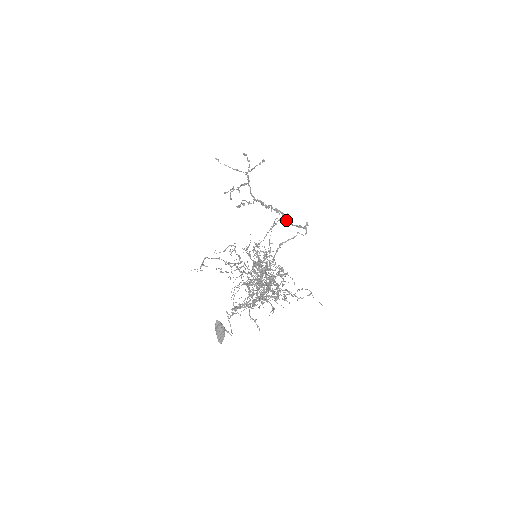
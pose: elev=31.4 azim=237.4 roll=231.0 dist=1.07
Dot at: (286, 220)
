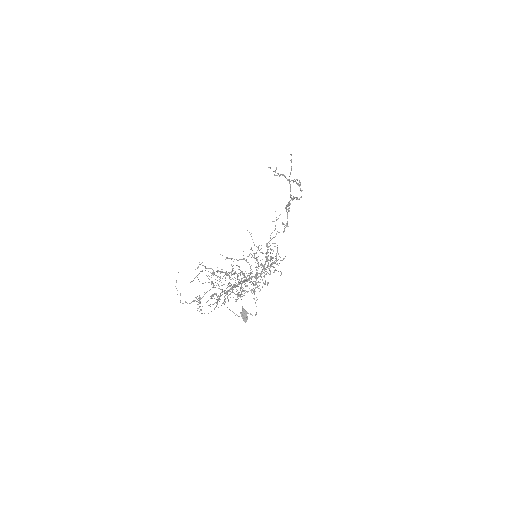
Dot at: (287, 218)
